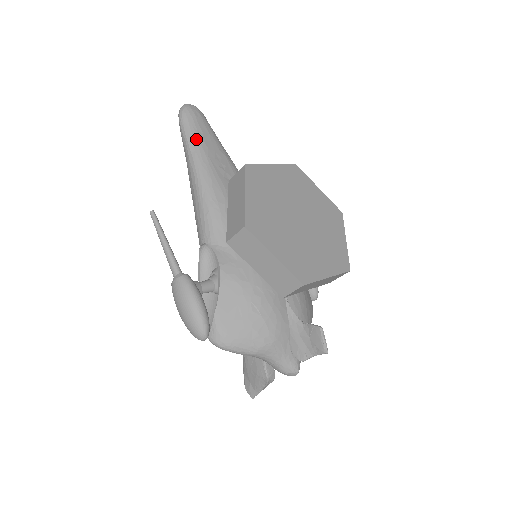
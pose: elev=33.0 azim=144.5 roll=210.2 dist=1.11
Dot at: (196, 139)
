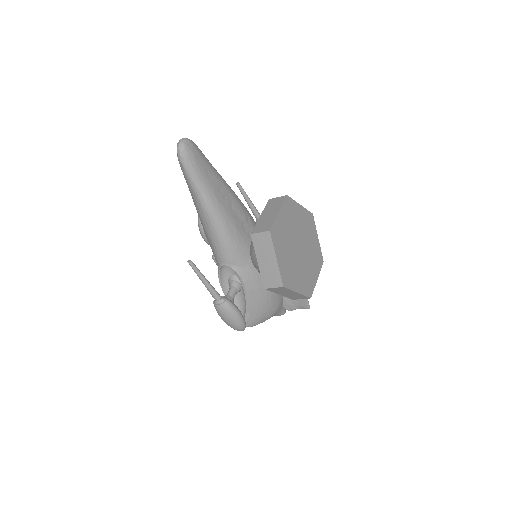
Dot at: (202, 181)
